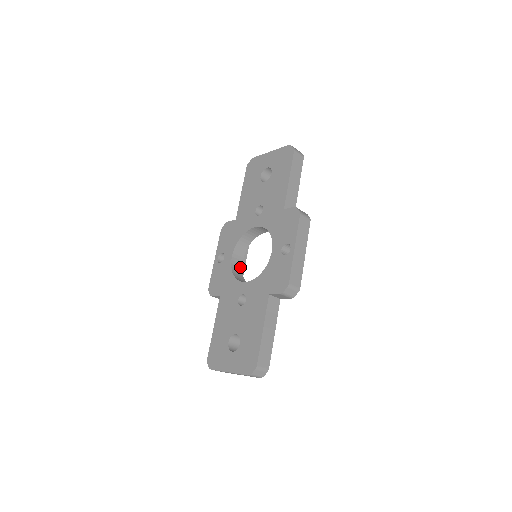
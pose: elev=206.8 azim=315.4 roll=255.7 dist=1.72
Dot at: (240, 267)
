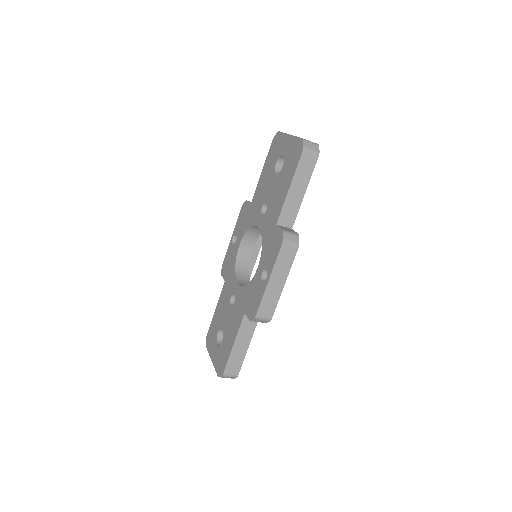
Dot at: (249, 255)
